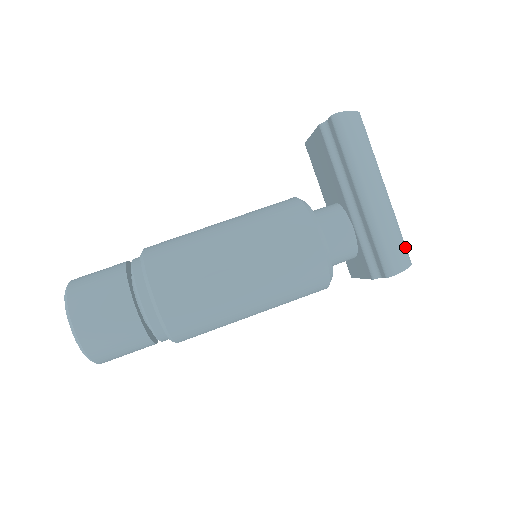
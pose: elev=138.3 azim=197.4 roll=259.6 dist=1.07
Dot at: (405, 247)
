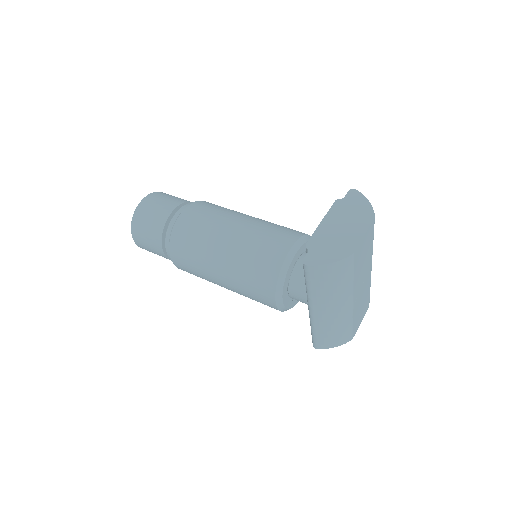
Dot at: (347, 334)
